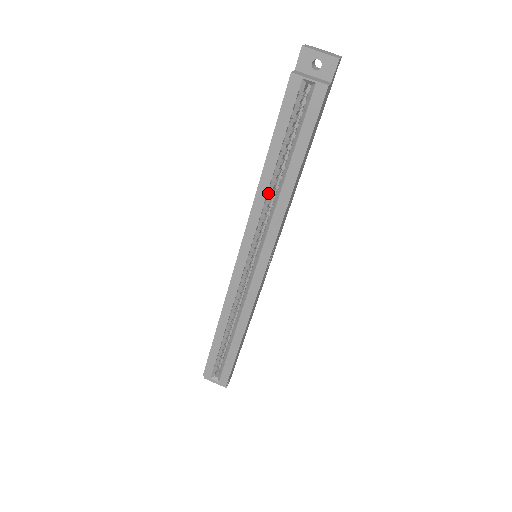
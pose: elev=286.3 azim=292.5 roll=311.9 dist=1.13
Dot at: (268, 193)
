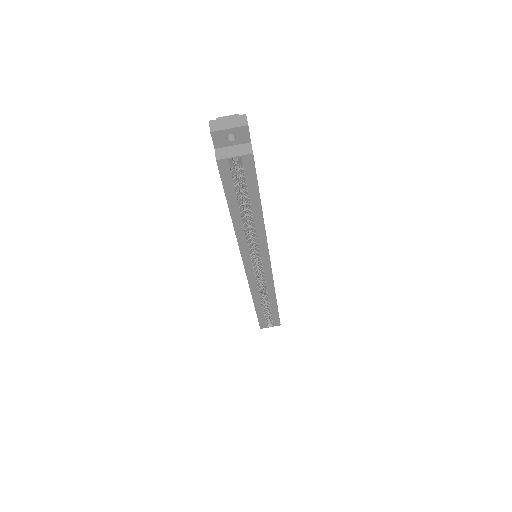
Dot at: (244, 229)
